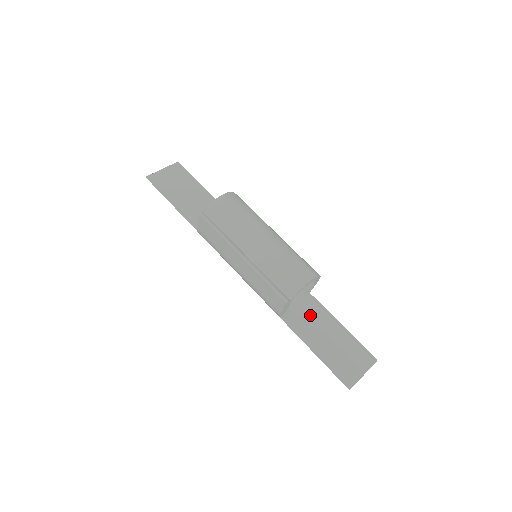
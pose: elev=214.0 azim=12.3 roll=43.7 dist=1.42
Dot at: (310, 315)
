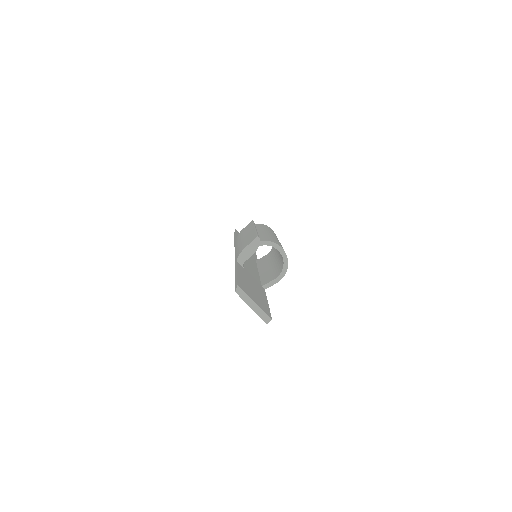
Dot at: (254, 282)
